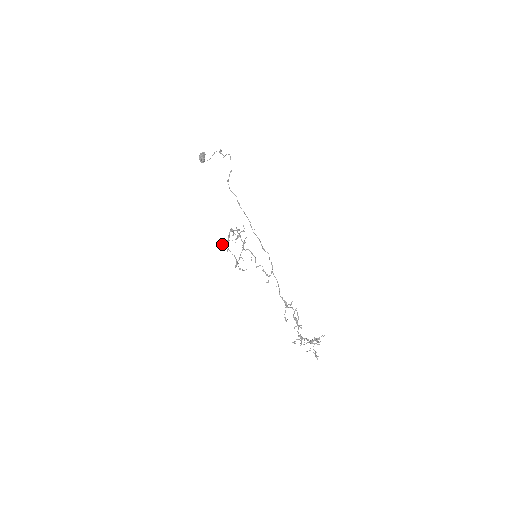
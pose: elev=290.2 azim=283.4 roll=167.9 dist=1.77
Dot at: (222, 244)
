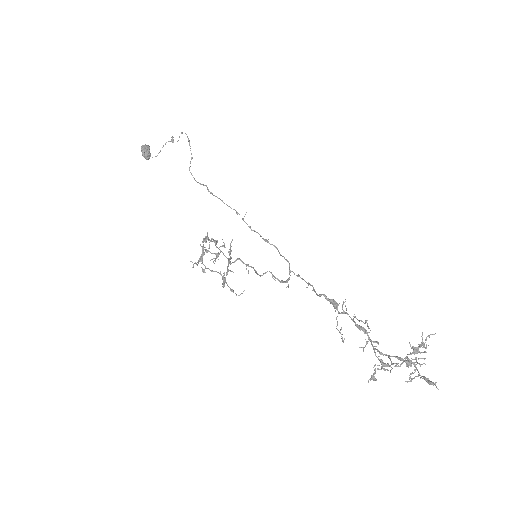
Dot at: (193, 264)
